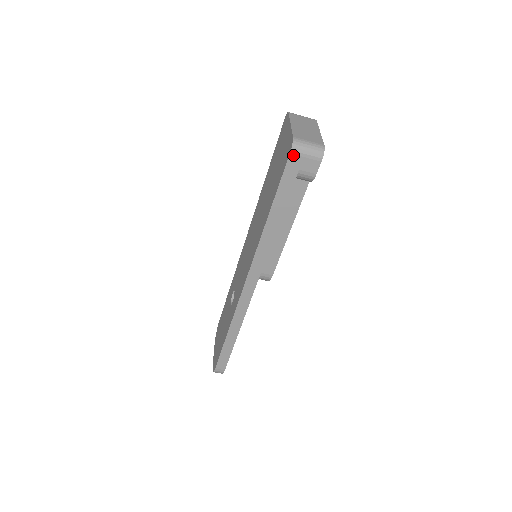
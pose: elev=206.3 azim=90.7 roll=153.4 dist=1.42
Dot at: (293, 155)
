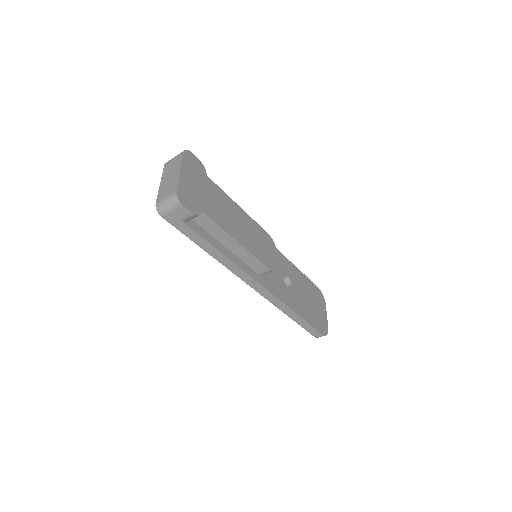
Dot at: (165, 216)
